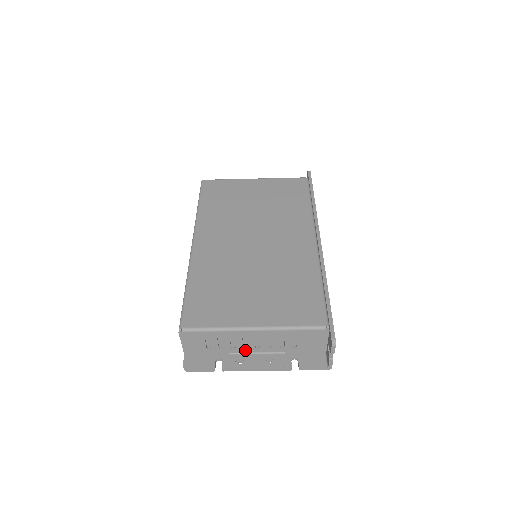
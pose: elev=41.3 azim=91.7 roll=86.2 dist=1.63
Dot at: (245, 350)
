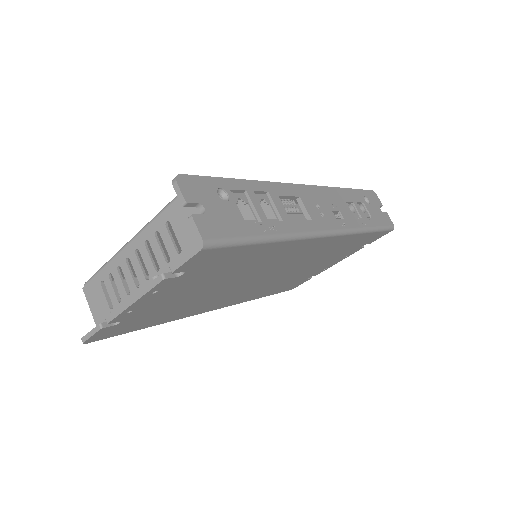
Dot at: occluded
